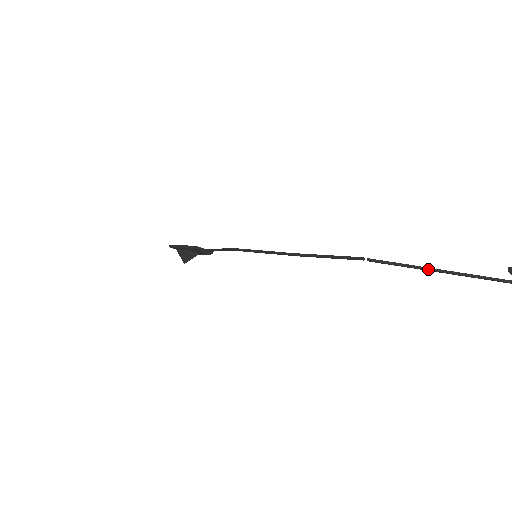
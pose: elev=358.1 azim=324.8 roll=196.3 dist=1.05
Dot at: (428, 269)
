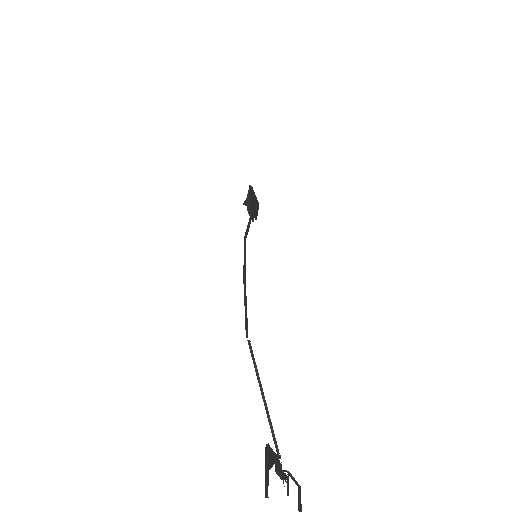
Dot at: (260, 387)
